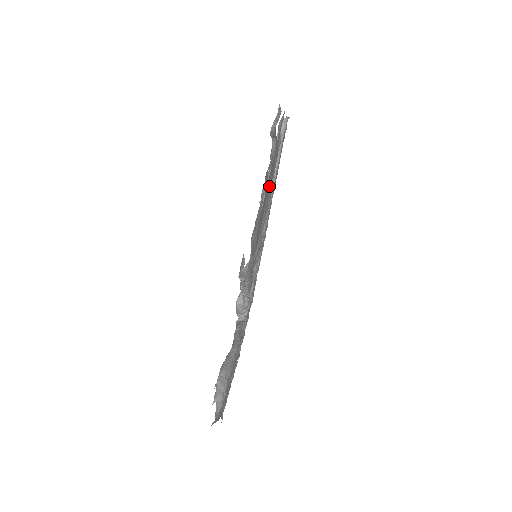
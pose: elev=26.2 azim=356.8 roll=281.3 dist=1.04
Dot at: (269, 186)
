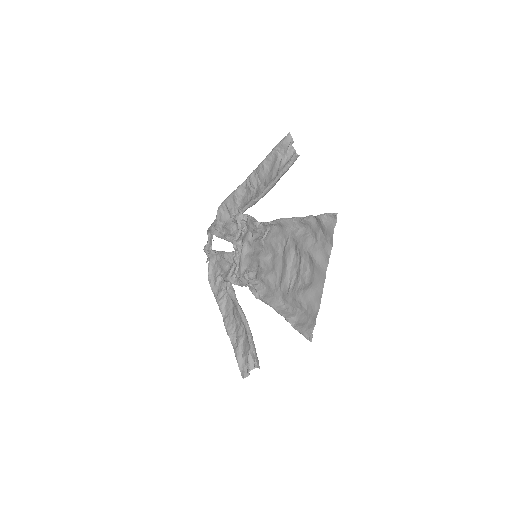
Dot at: (312, 263)
